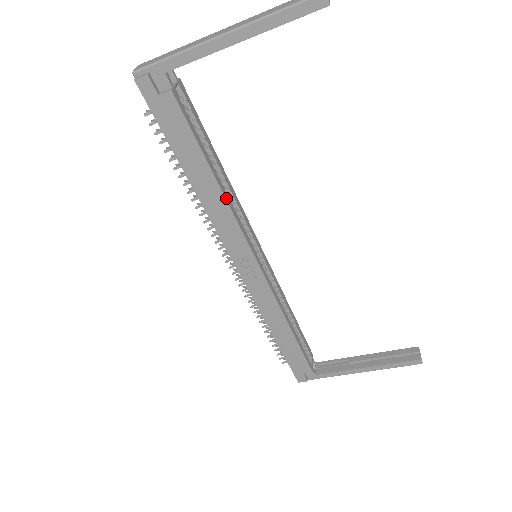
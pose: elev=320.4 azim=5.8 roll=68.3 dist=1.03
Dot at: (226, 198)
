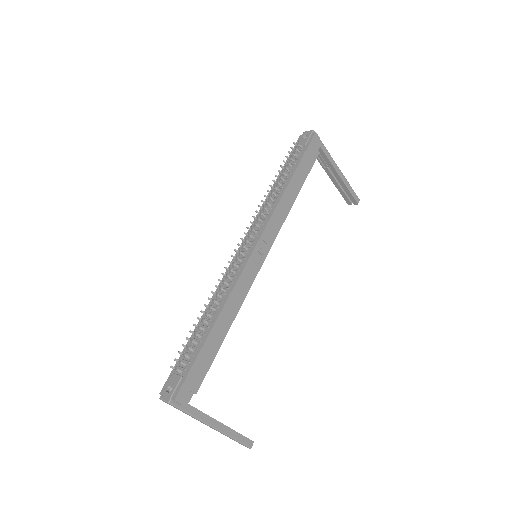
Dot at: (290, 209)
